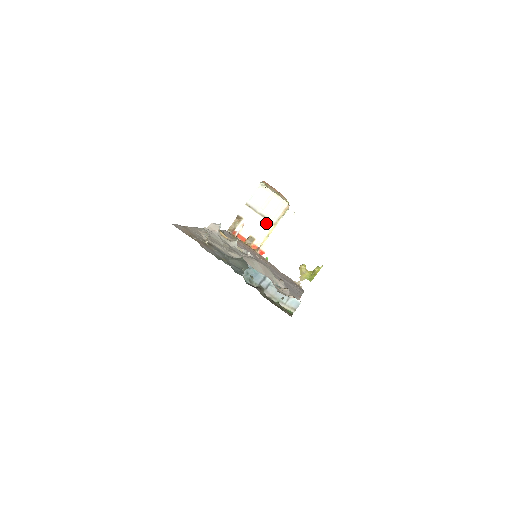
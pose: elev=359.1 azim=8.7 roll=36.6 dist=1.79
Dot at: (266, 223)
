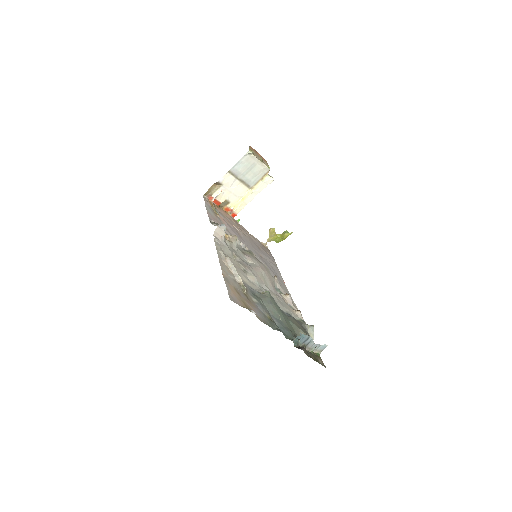
Dot at: (244, 188)
